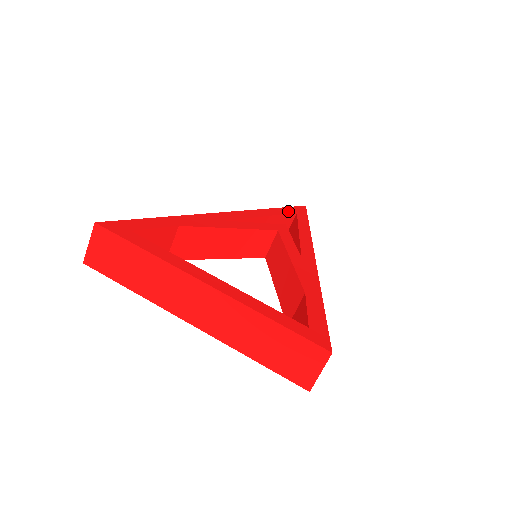
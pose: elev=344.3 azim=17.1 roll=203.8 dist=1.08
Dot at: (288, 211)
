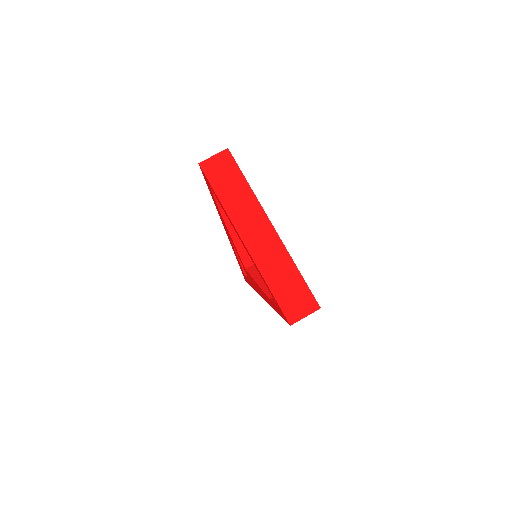
Dot at: occluded
